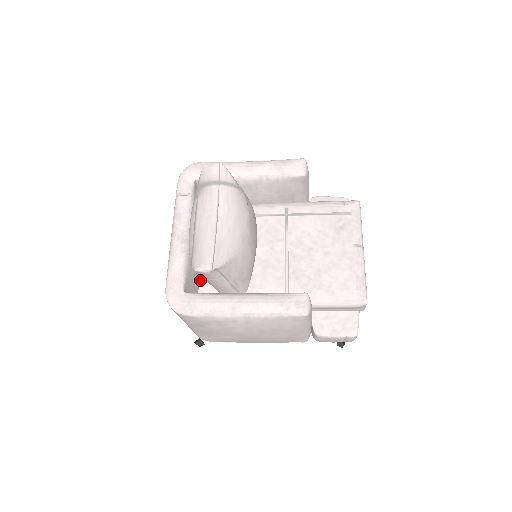
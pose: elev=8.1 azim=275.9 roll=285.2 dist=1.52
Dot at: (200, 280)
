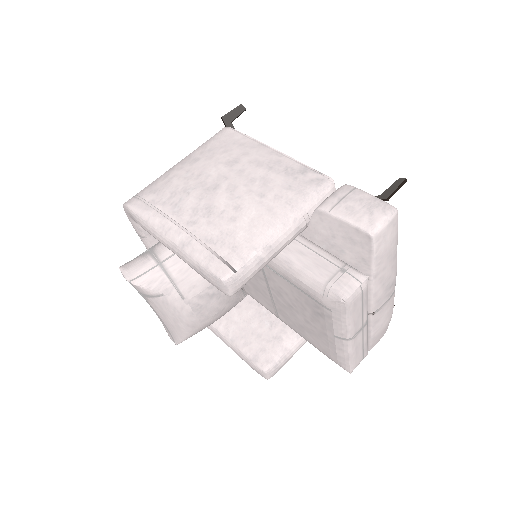
Dot at: occluded
